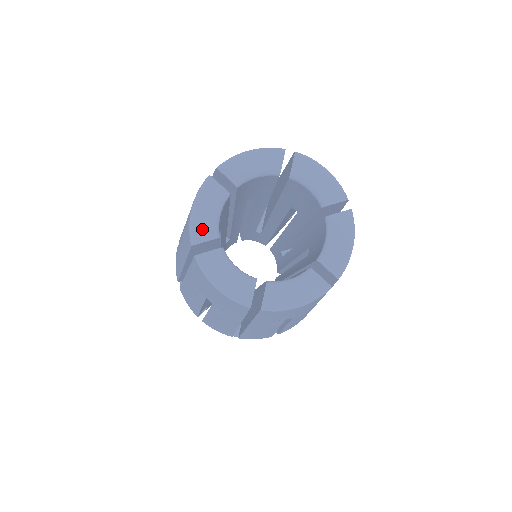
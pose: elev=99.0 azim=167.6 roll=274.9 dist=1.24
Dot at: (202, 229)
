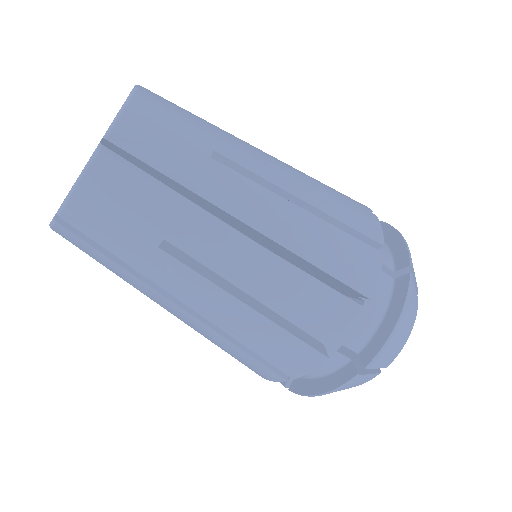
Dot at: (64, 199)
